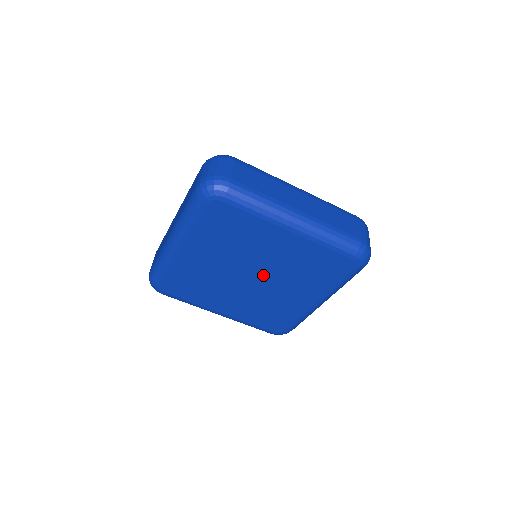
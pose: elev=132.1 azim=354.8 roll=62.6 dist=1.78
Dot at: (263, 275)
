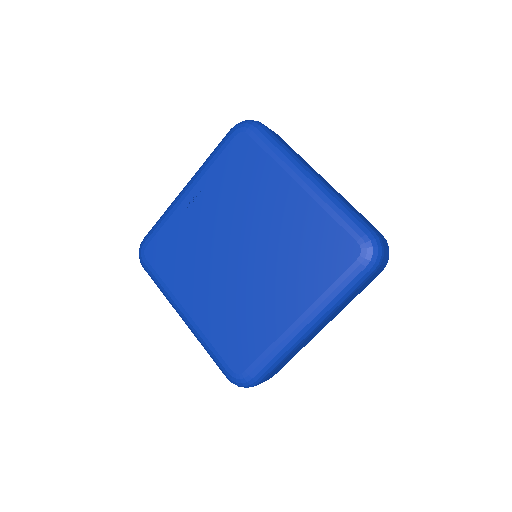
Dot at: (252, 251)
